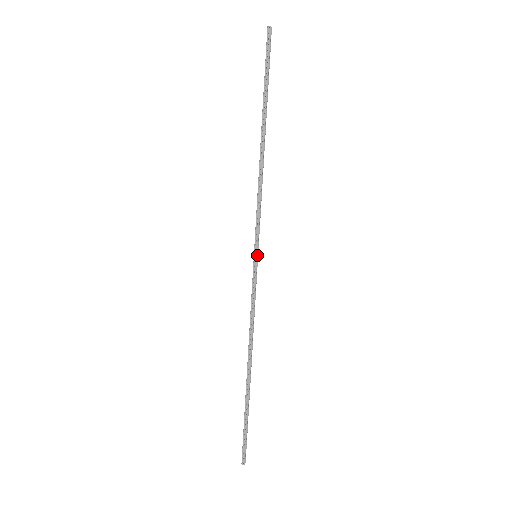
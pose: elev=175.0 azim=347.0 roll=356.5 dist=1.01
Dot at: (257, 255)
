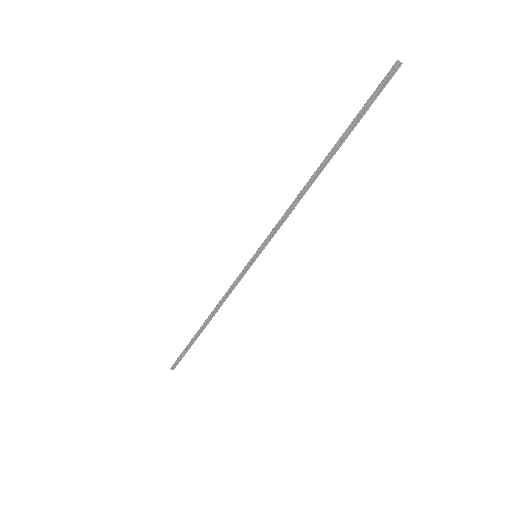
Dot at: (256, 256)
